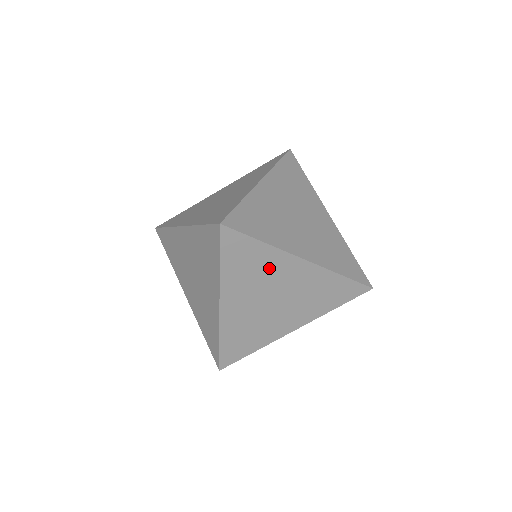
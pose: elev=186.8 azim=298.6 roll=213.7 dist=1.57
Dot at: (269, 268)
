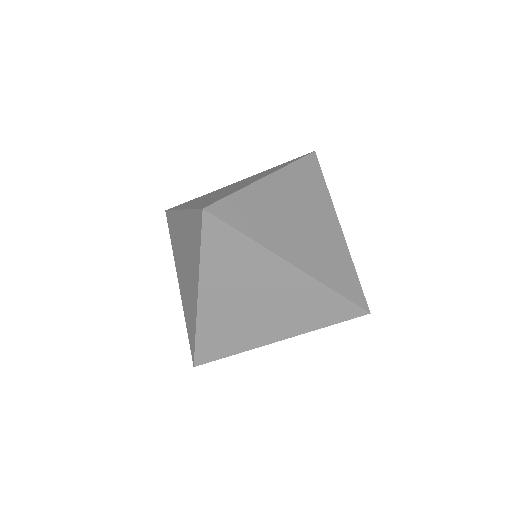
Dot at: (254, 267)
